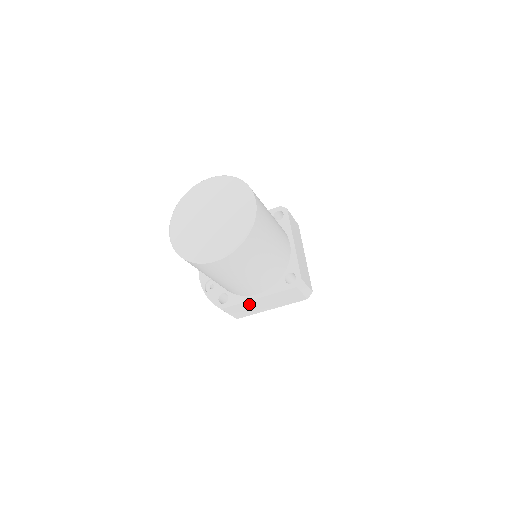
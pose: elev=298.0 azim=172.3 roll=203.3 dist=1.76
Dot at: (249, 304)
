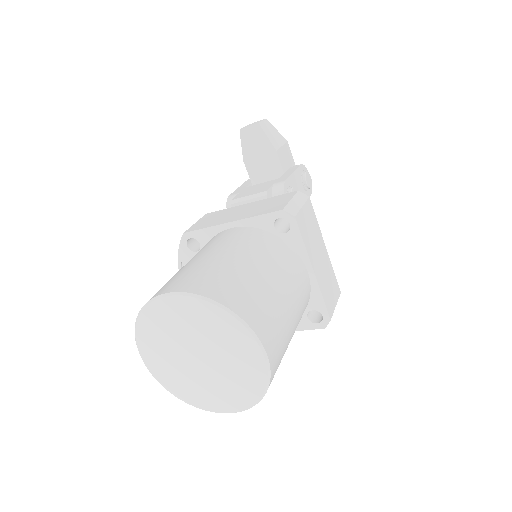
Dot at: occluded
